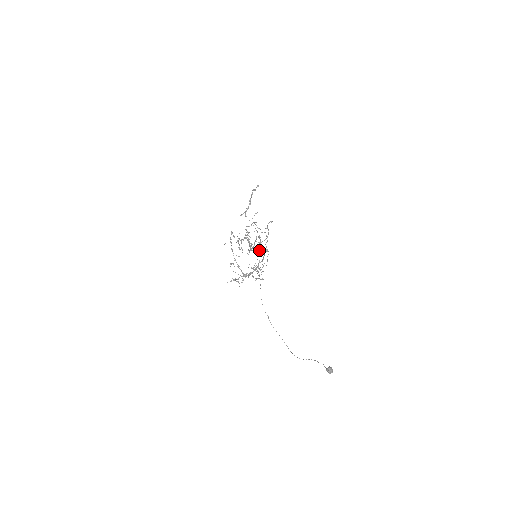
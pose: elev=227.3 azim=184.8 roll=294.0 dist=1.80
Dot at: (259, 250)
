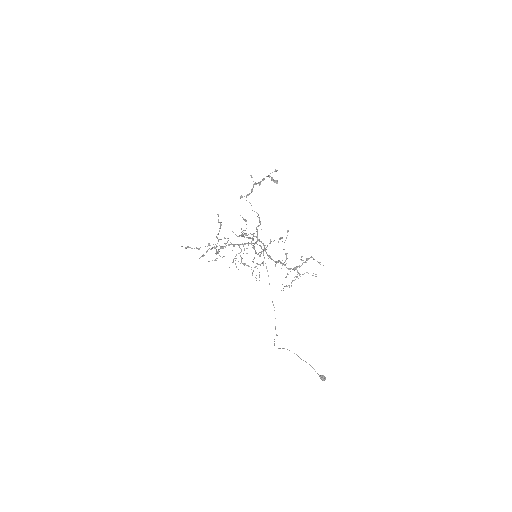
Dot at: occluded
